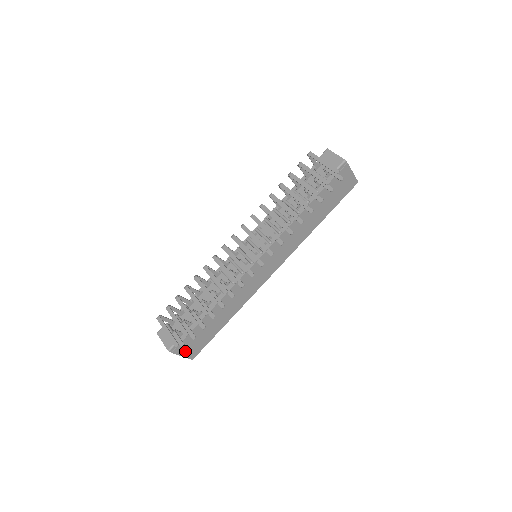
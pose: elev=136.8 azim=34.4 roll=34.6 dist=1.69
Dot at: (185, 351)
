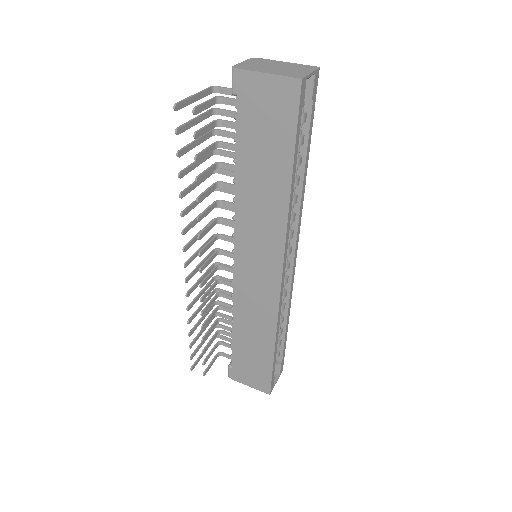
Dot at: (248, 381)
